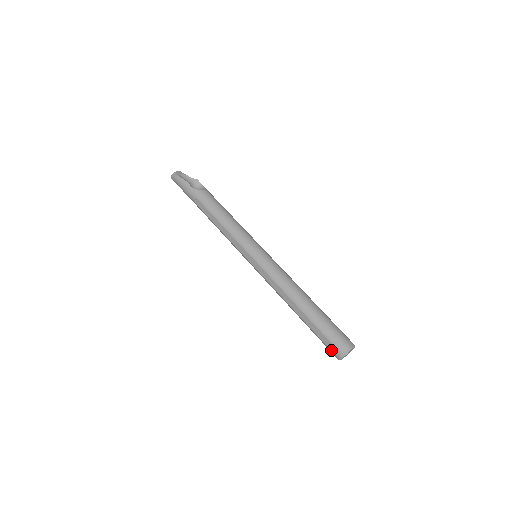
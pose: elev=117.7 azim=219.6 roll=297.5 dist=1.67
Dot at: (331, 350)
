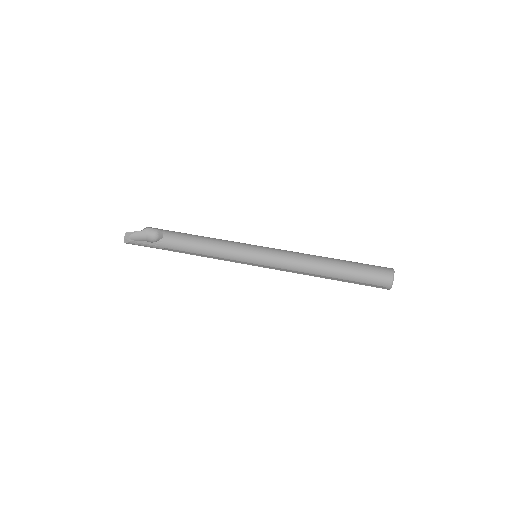
Dot at: occluded
